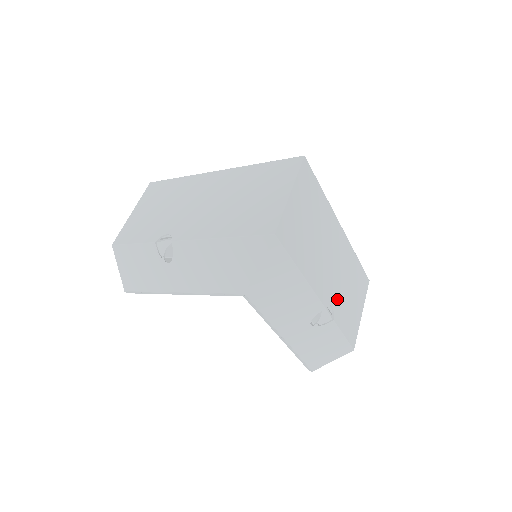
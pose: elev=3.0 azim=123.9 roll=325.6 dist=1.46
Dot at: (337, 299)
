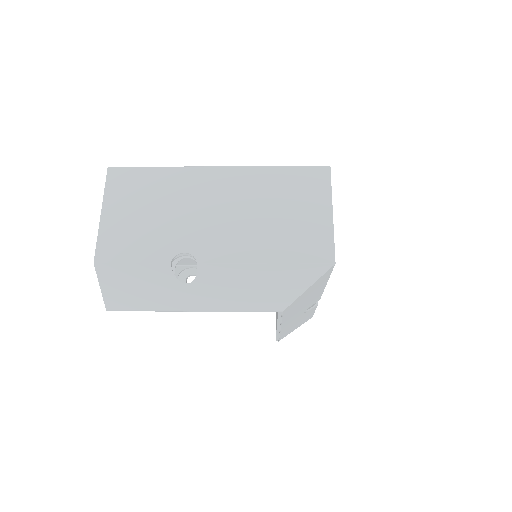
Dot at: occluded
